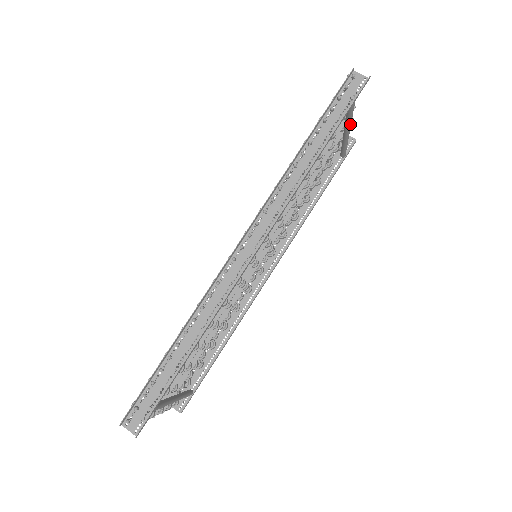
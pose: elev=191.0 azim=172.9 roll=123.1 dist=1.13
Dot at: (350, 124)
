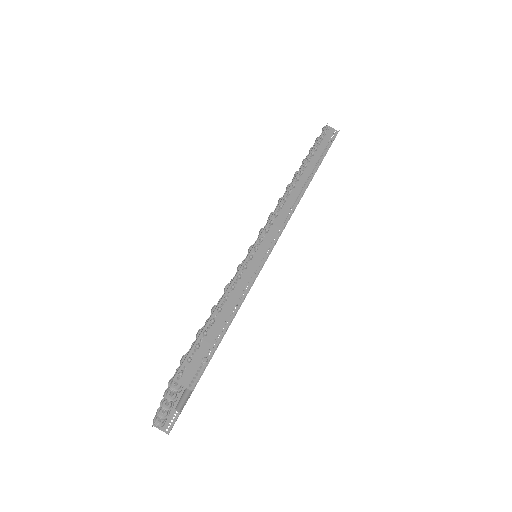
Dot at: occluded
